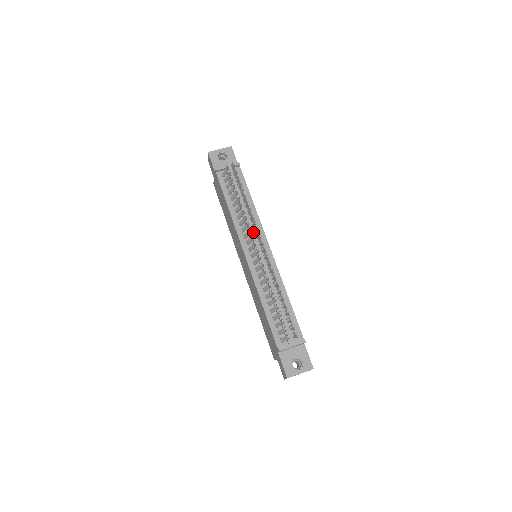
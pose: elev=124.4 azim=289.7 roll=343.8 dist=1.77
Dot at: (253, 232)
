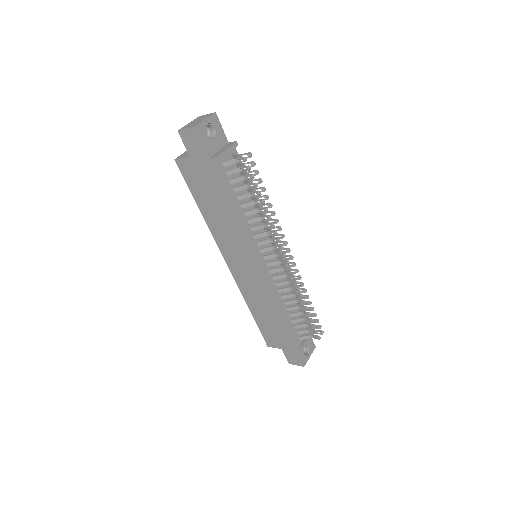
Dot at: (266, 236)
